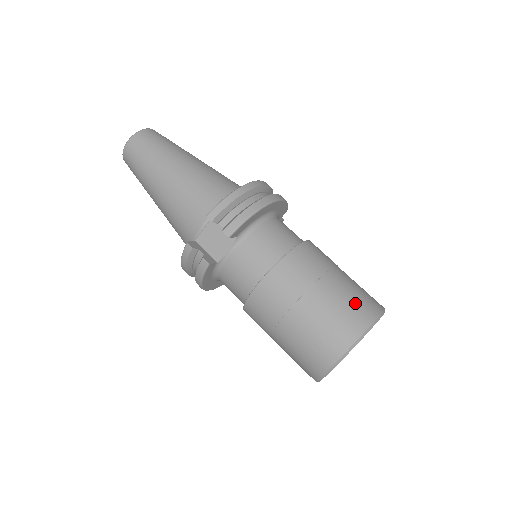
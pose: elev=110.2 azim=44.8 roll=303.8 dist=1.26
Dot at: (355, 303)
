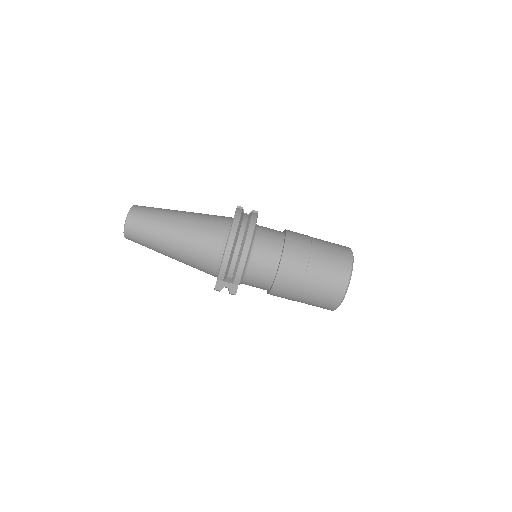
Dot at: (333, 278)
